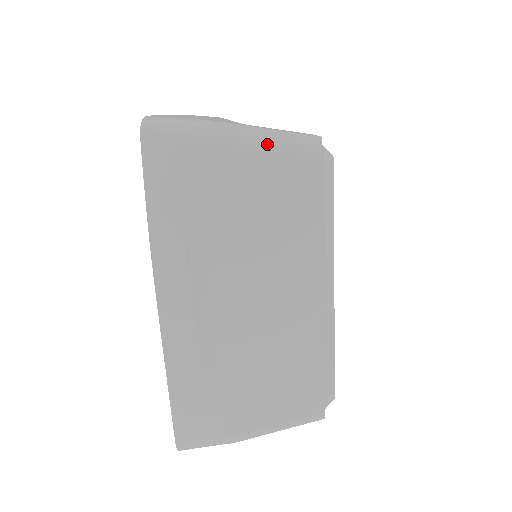
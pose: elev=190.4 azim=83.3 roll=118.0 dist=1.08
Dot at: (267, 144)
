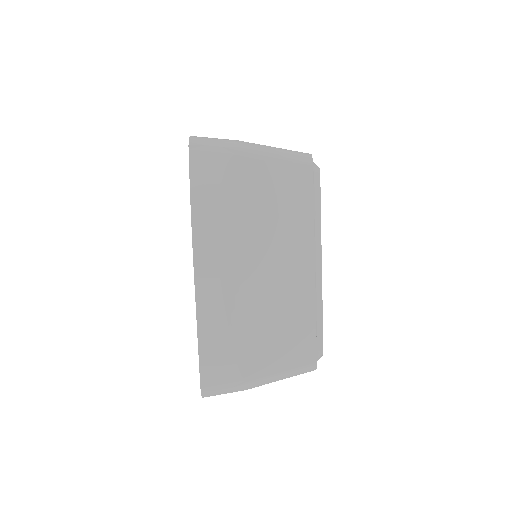
Dot at: (276, 156)
